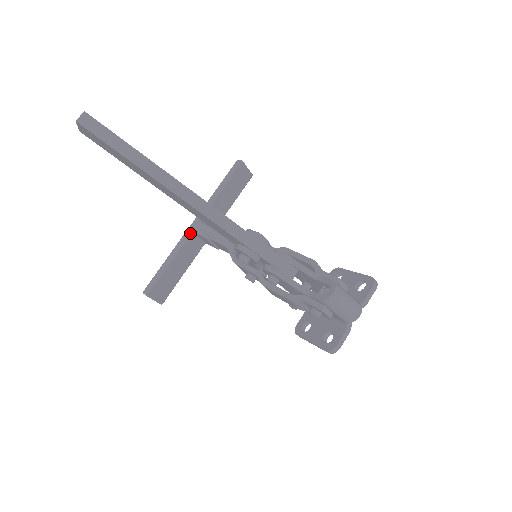
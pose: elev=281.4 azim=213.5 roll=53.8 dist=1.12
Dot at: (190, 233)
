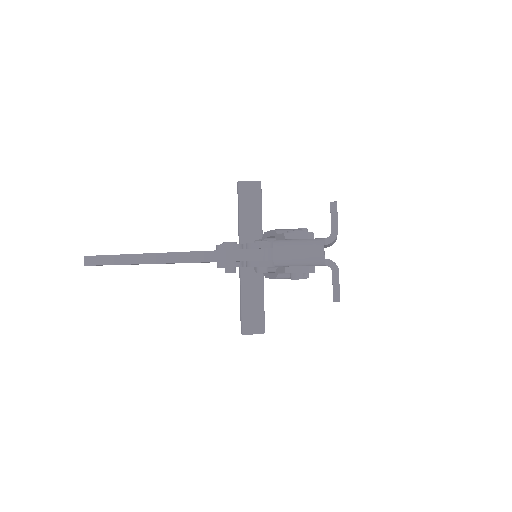
Dot at: occluded
